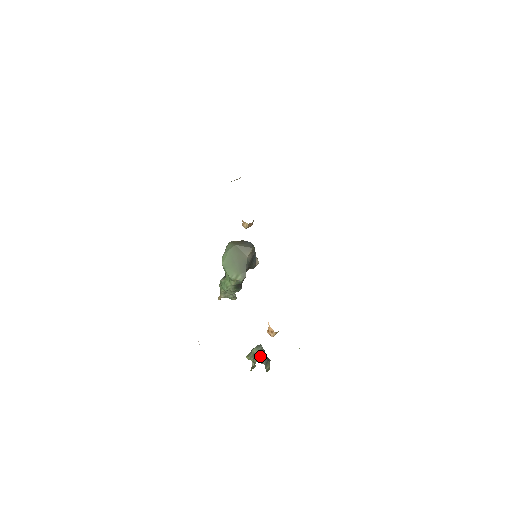
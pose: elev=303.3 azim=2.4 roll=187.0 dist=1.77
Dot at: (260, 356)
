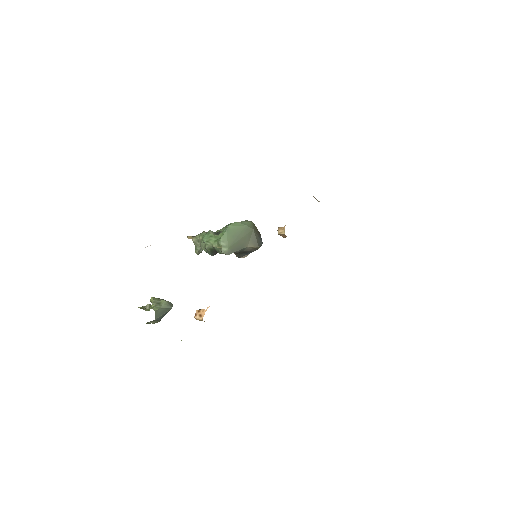
Dot at: (162, 311)
